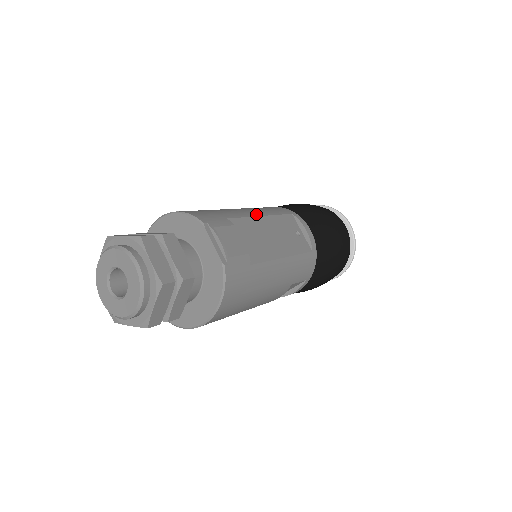
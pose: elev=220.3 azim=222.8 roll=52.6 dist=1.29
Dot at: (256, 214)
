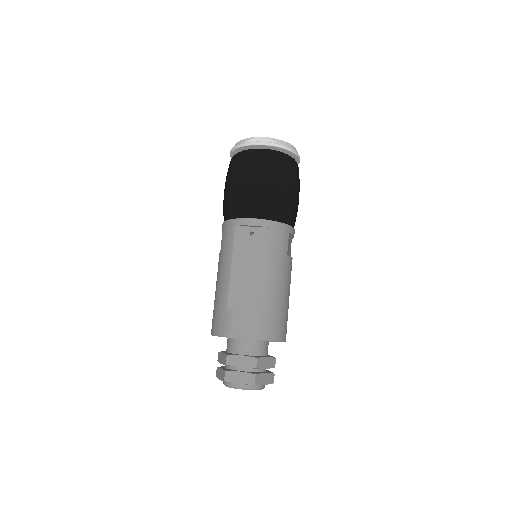
Dot at: (228, 272)
